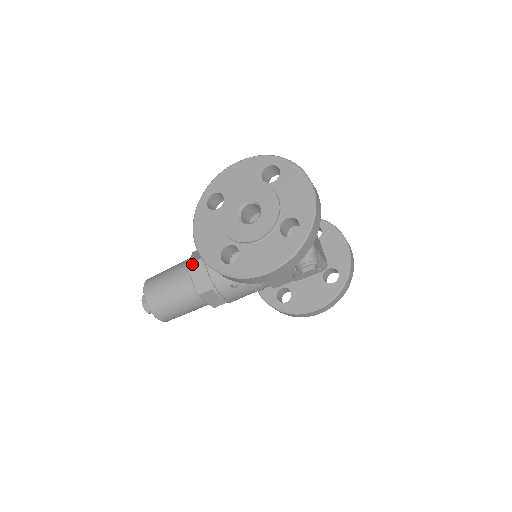
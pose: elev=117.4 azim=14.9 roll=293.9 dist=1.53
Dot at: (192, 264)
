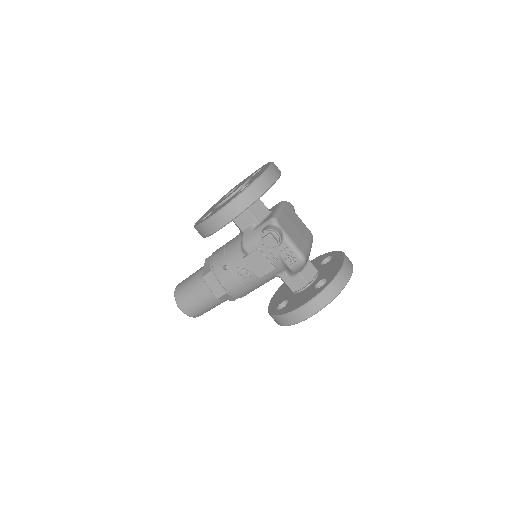
Dot at: (208, 258)
